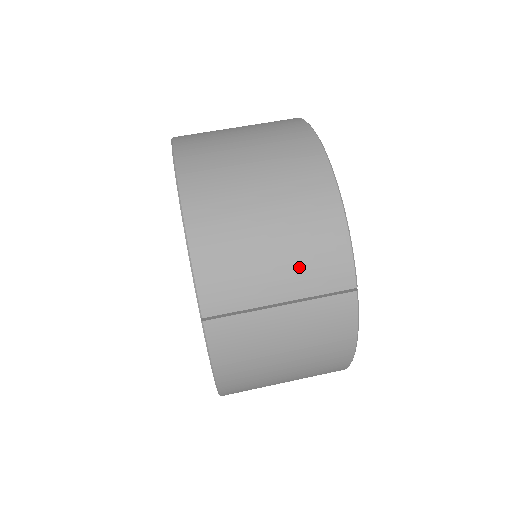
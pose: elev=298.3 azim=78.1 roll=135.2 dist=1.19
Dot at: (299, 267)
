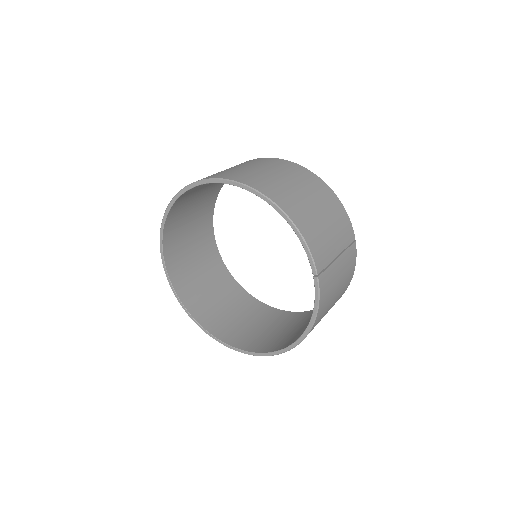
Dot at: (339, 233)
